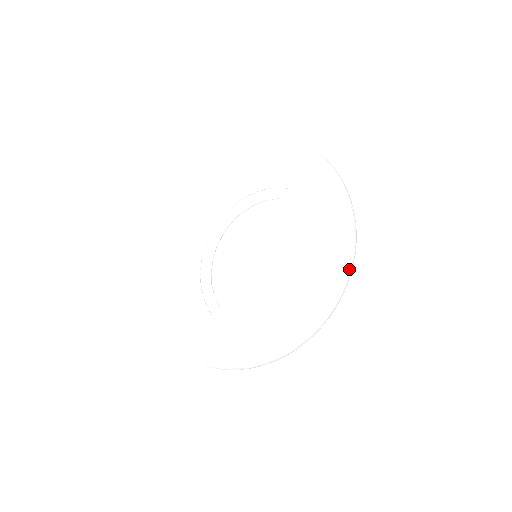
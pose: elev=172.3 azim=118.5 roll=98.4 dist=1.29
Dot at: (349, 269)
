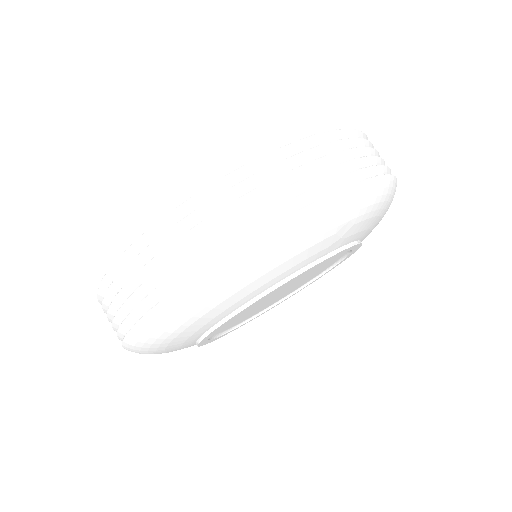
Dot at: occluded
